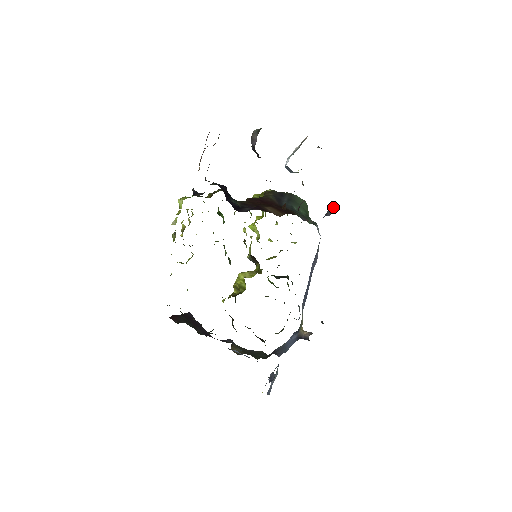
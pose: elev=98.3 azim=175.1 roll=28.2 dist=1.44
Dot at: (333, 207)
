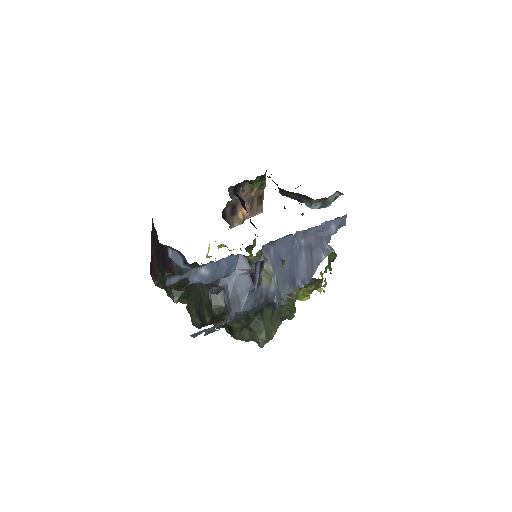
Dot at: (343, 221)
